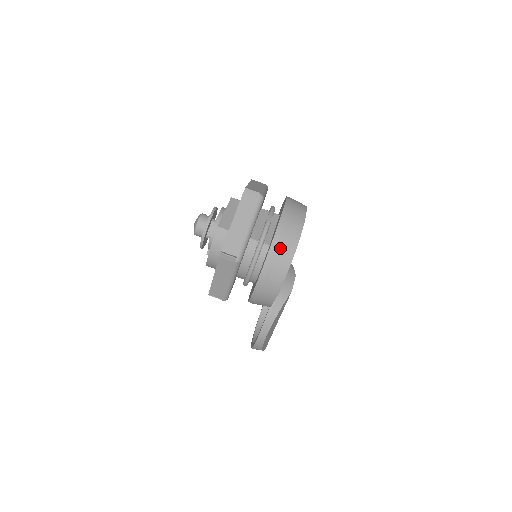
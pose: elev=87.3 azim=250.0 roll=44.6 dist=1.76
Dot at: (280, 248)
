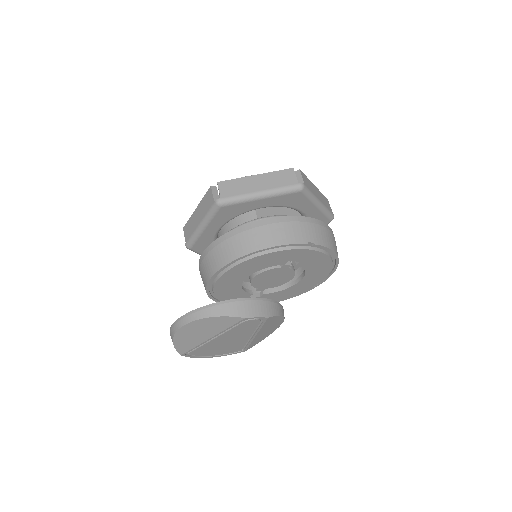
Dot at: (259, 232)
